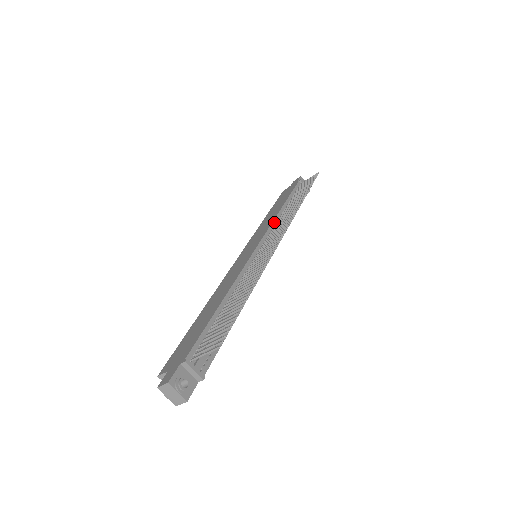
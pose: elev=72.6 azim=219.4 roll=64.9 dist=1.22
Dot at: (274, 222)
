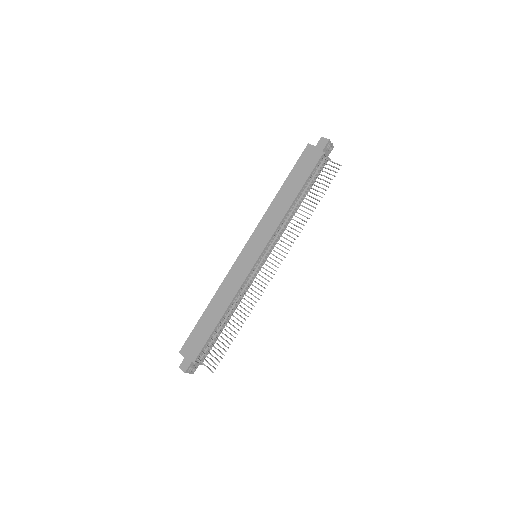
Dot at: (280, 225)
